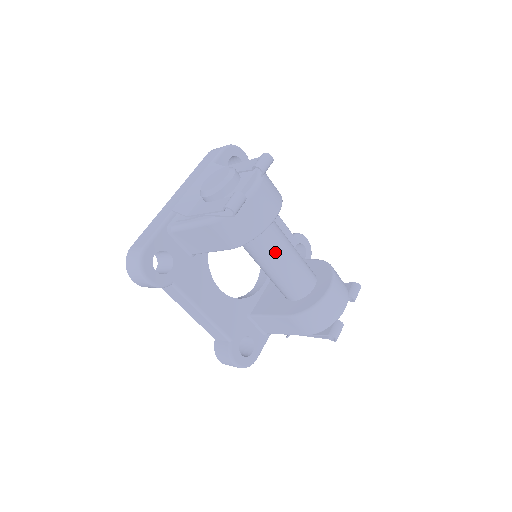
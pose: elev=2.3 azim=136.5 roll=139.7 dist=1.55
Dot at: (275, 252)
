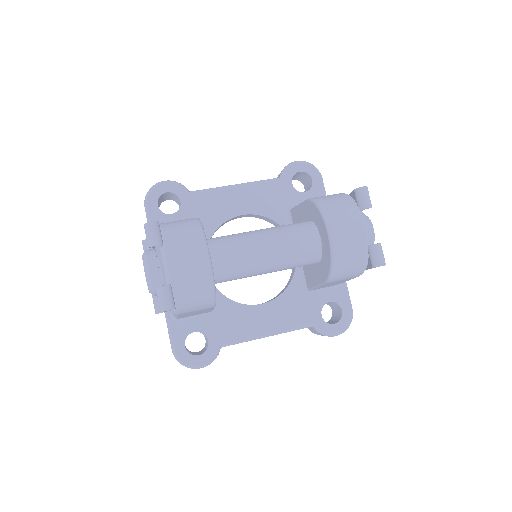
Dot at: (251, 264)
